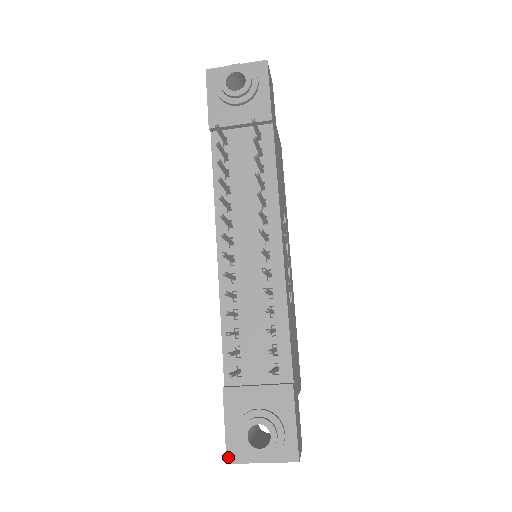
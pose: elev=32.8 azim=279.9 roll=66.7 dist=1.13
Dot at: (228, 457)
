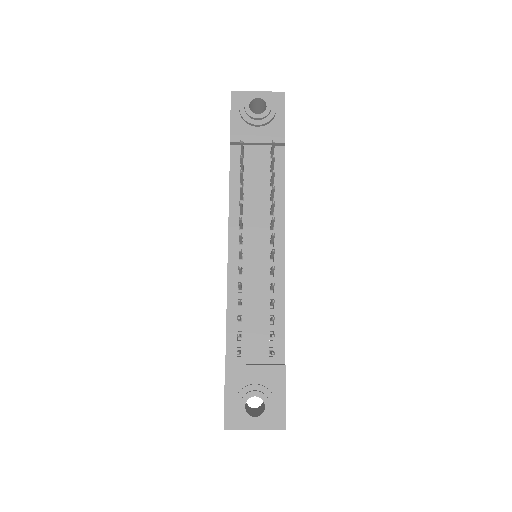
Dot at: (225, 424)
